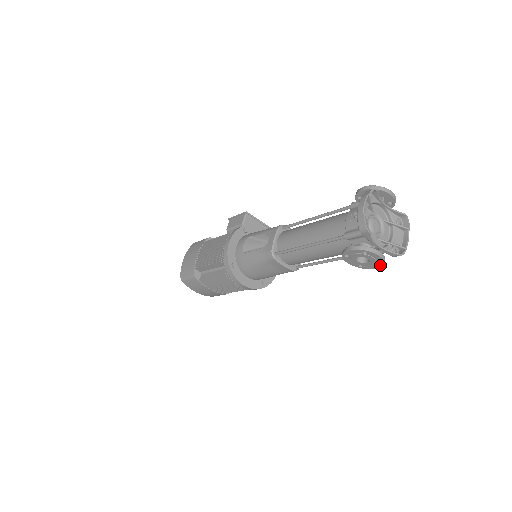
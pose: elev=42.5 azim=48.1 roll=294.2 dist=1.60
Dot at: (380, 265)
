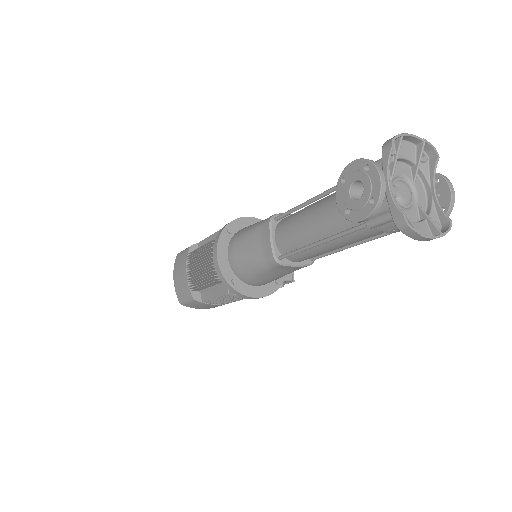
Dot at: (371, 208)
